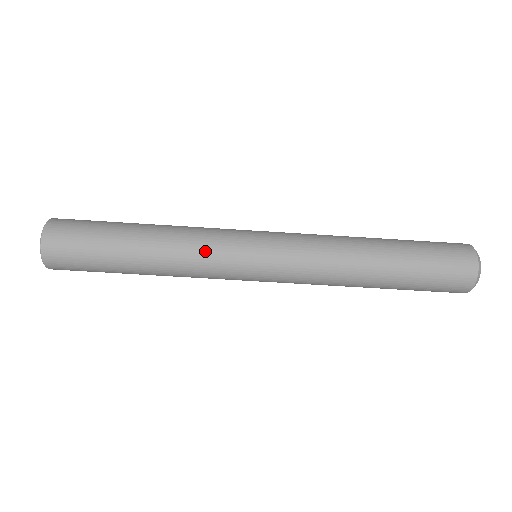
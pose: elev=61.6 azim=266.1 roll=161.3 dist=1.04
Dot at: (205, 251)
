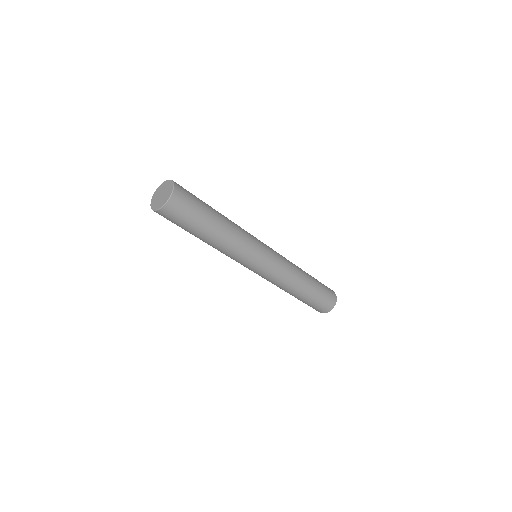
Dot at: (244, 249)
